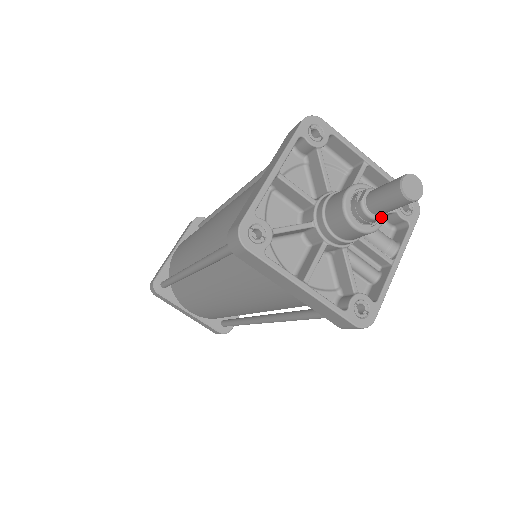
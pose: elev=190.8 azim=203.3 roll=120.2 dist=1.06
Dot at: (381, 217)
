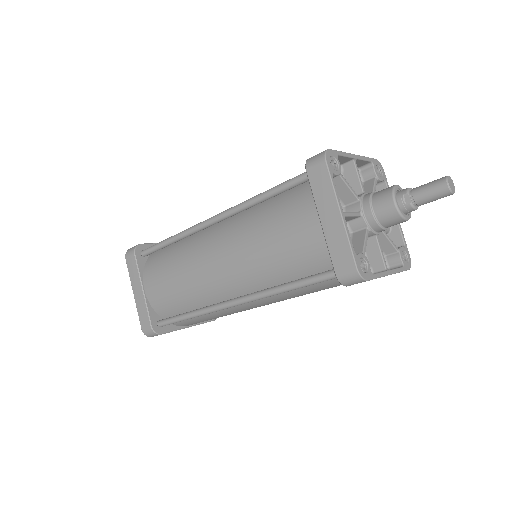
Dot at: occluded
